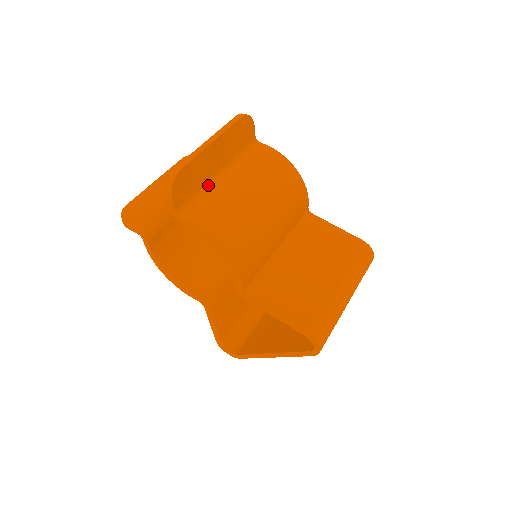
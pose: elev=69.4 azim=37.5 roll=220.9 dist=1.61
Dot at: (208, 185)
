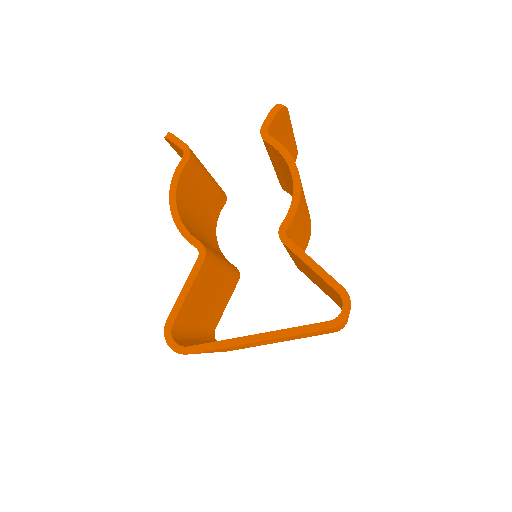
Dot at: occluded
